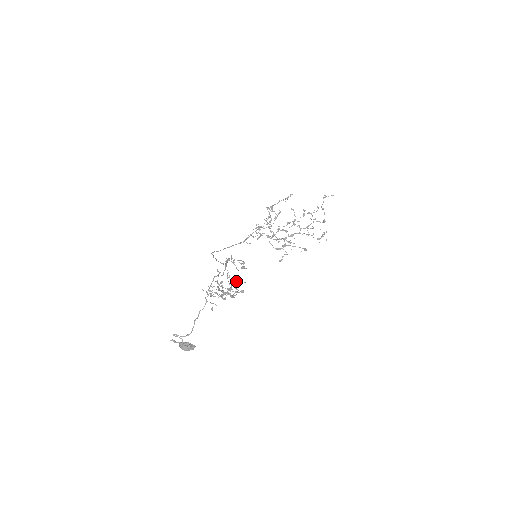
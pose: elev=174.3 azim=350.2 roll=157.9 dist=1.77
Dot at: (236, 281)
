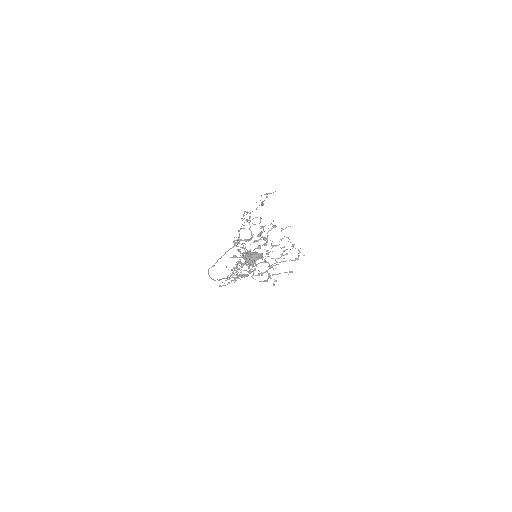
Dot at: (261, 231)
